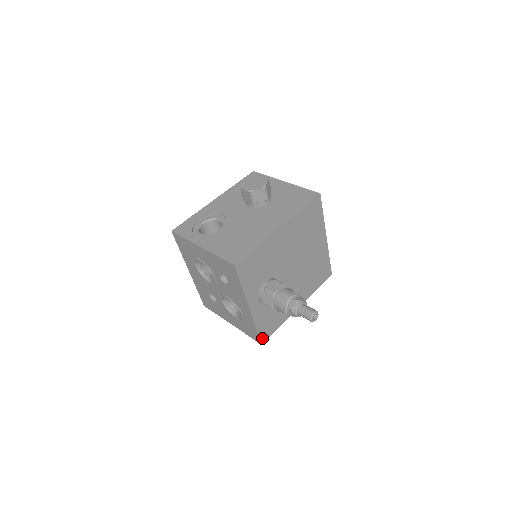
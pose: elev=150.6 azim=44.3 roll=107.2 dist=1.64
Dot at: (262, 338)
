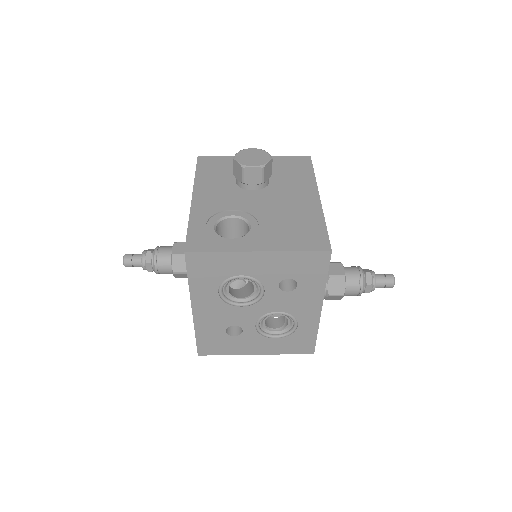
Dot at: (314, 345)
